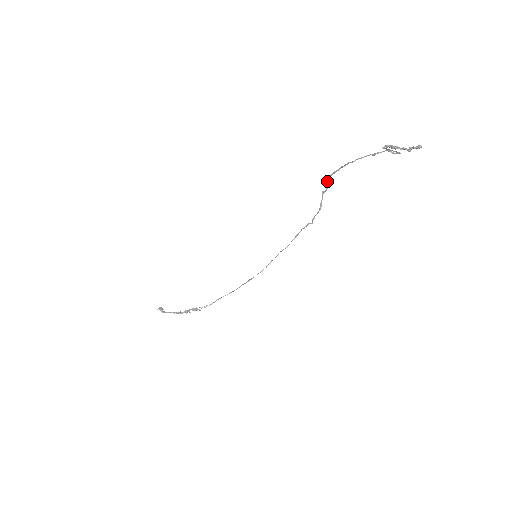
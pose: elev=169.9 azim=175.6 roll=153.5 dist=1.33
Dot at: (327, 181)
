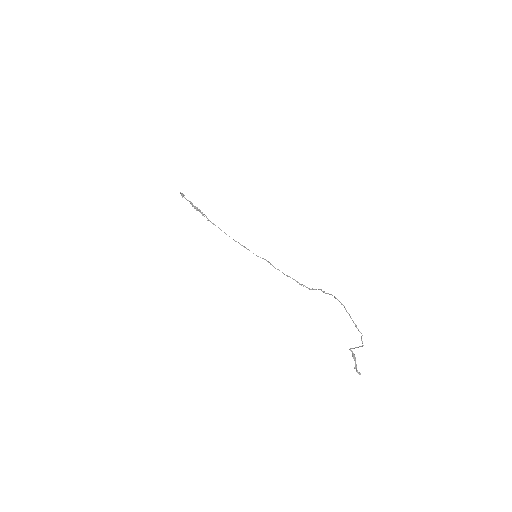
Dot at: (328, 293)
